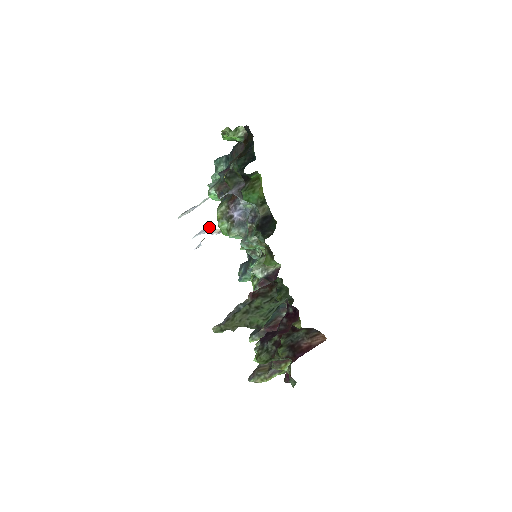
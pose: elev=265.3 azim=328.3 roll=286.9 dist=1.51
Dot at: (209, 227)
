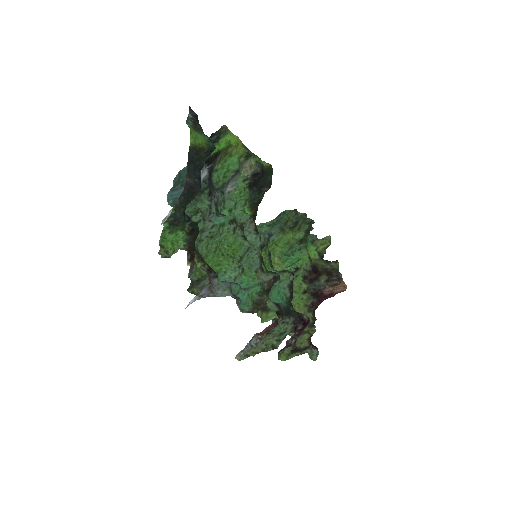
Dot at: occluded
